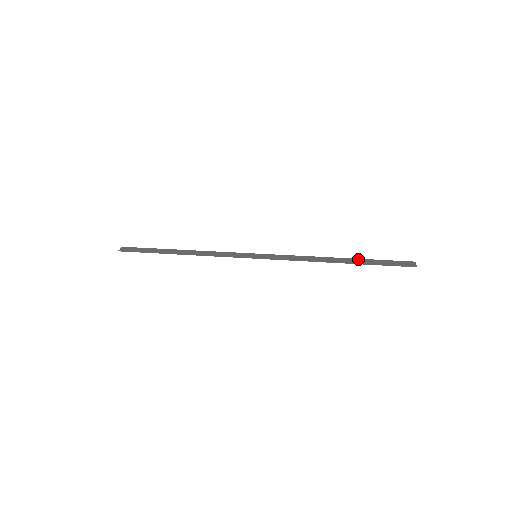
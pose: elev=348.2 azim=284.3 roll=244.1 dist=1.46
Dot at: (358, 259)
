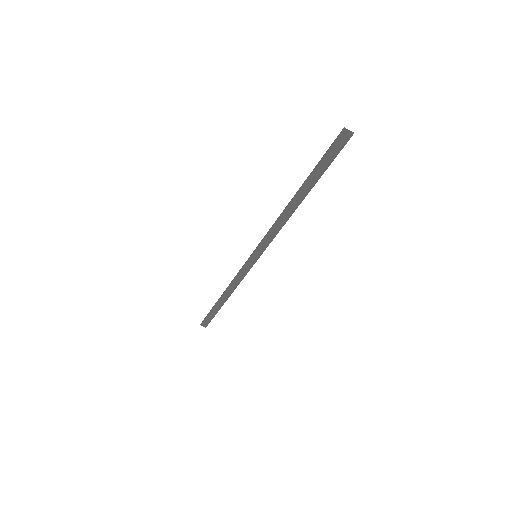
Dot at: (313, 184)
